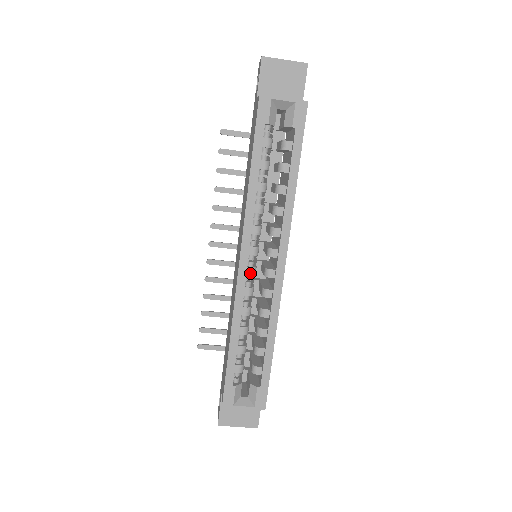
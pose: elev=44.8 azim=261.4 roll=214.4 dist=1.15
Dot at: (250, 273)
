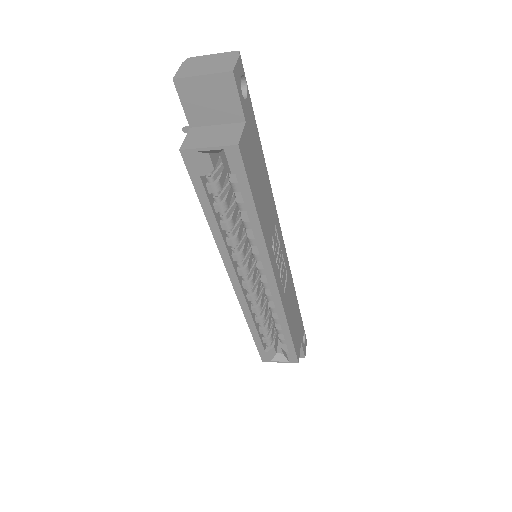
Dot at: (247, 287)
